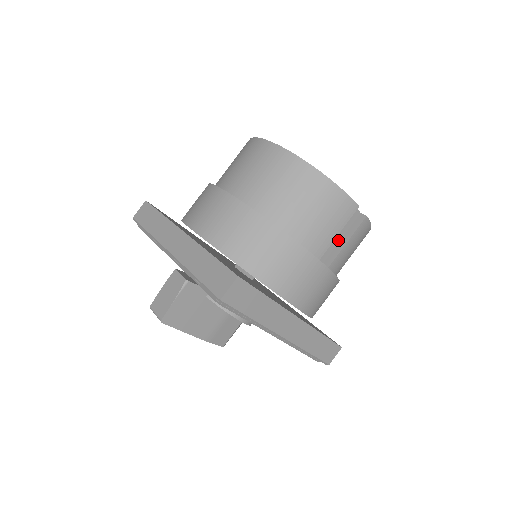
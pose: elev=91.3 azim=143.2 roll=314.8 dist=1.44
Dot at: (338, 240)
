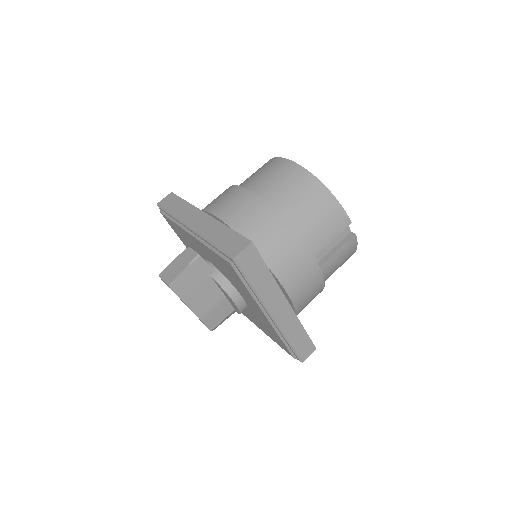
Dot at: (330, 249)
